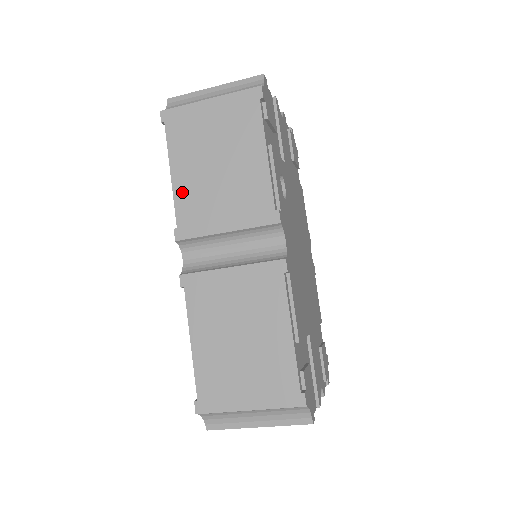
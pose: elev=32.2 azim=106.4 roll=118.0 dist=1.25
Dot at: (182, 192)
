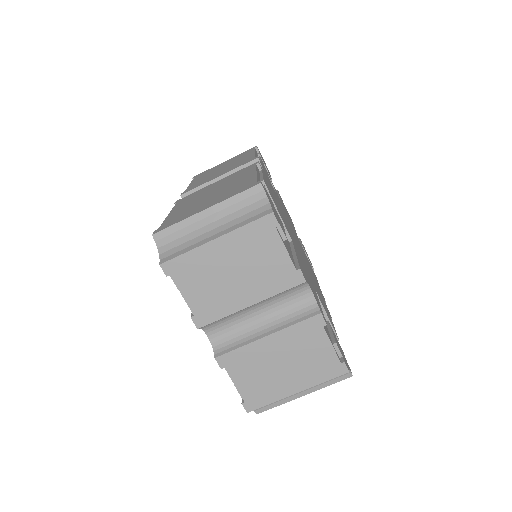
Dot at: (194, 183)
